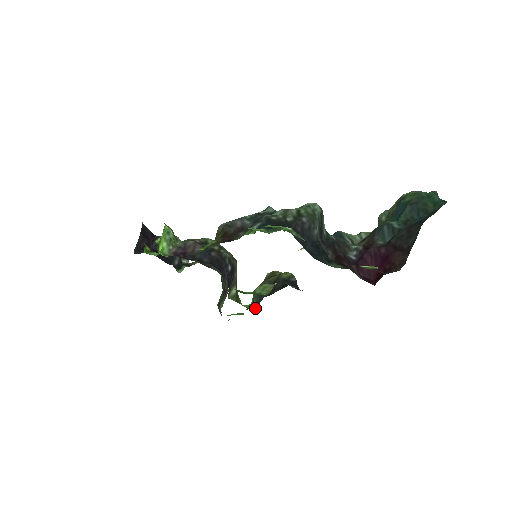
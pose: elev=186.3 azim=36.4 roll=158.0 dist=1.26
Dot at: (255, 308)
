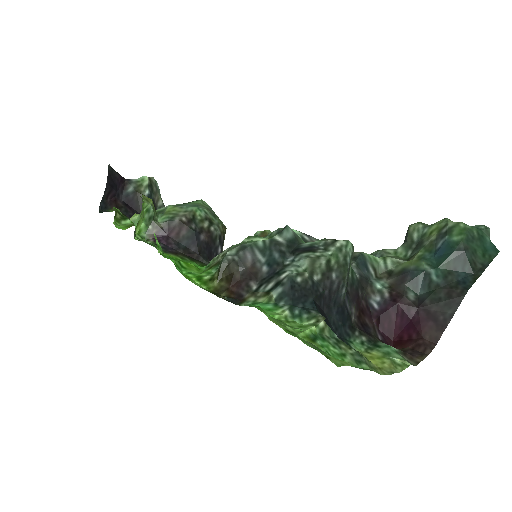
Dot at: occluded
